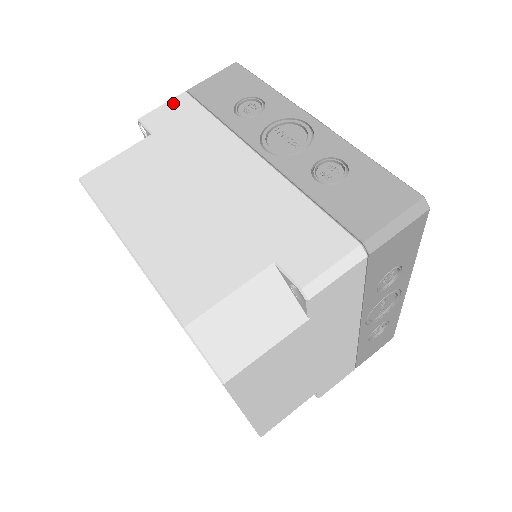
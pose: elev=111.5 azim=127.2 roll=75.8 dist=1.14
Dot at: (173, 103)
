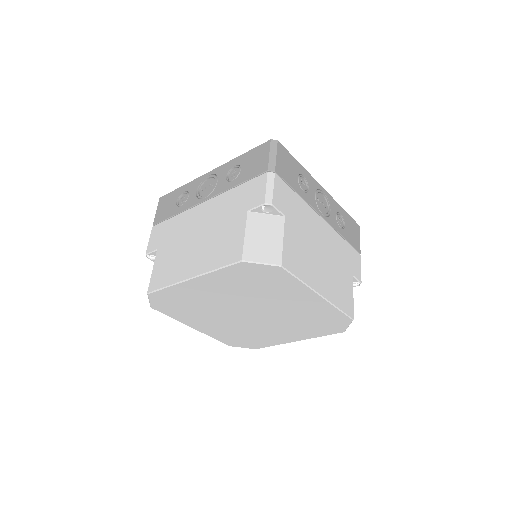
Dot at: (152, 234)
